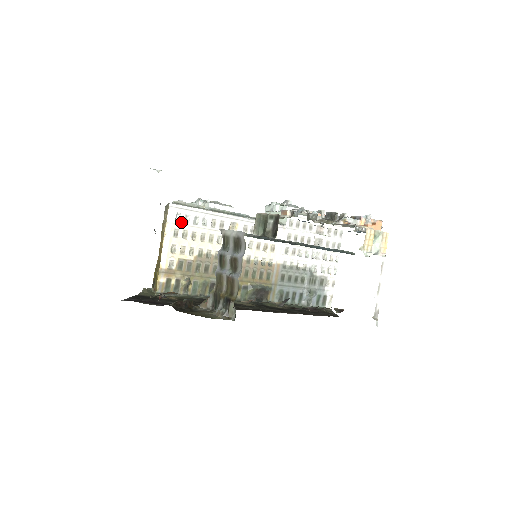
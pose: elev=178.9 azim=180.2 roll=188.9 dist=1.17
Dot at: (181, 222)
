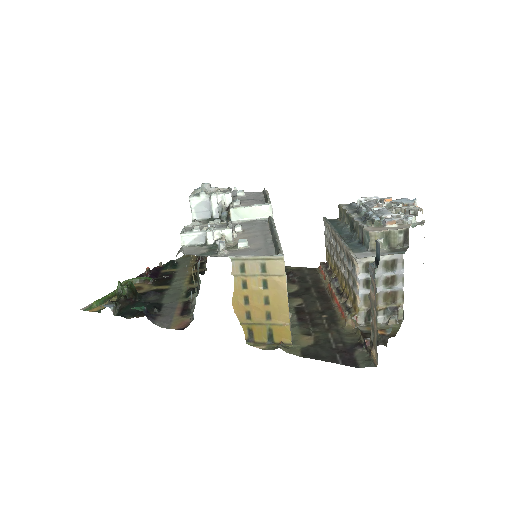
Dot at: occluded
